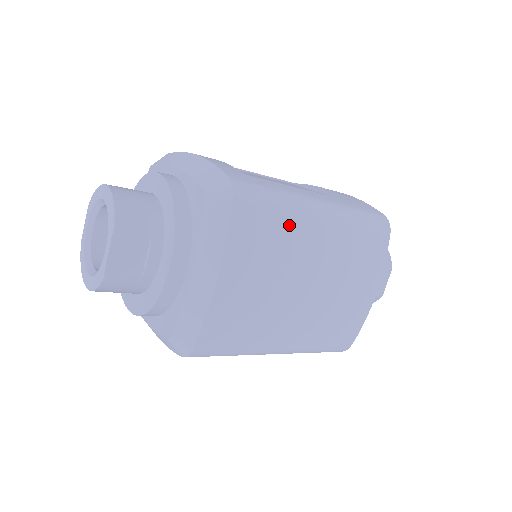
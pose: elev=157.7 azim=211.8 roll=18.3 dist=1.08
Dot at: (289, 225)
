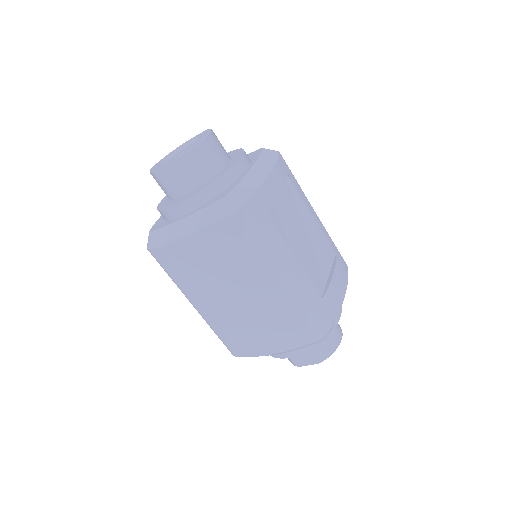
Dot at: (251, 261)
